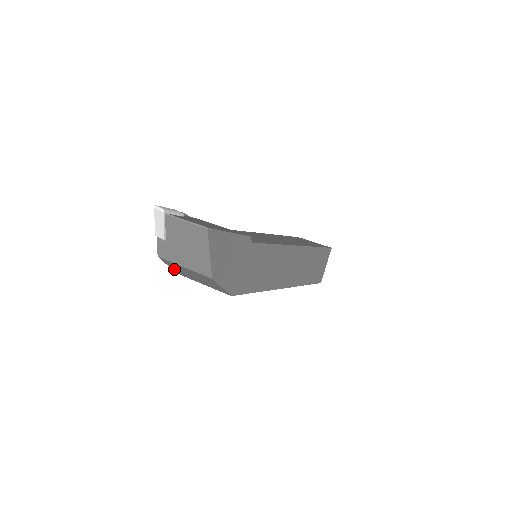
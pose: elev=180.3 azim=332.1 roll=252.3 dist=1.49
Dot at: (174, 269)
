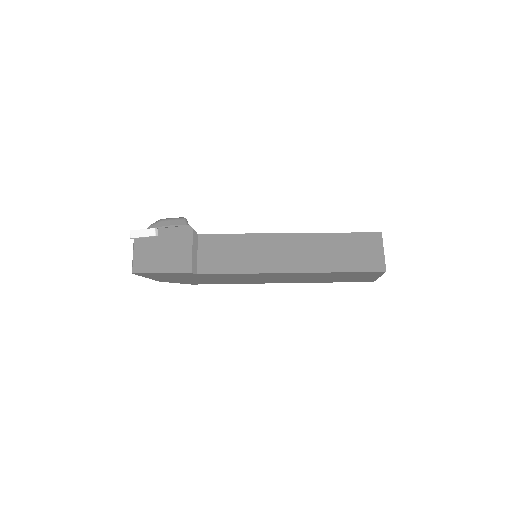
Dot at: occluded
